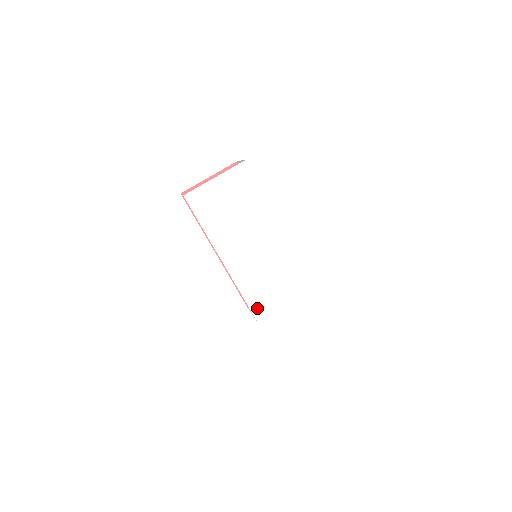
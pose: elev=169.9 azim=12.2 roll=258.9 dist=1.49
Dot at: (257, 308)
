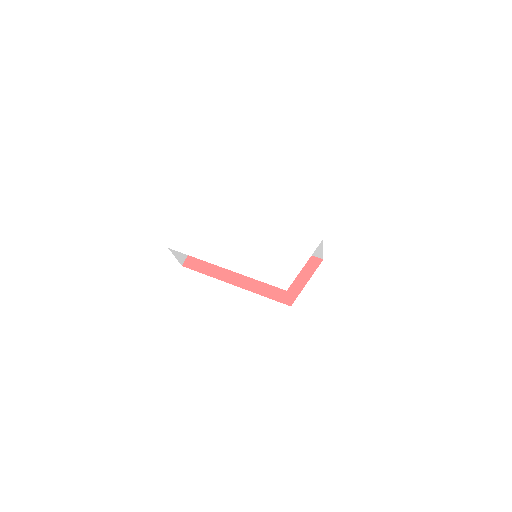
Dot at: (277, 281)
